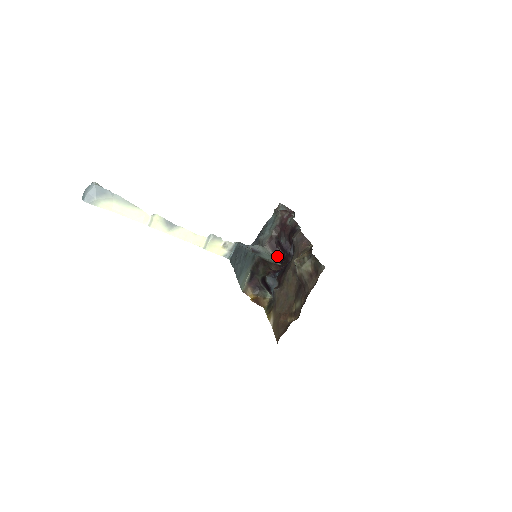
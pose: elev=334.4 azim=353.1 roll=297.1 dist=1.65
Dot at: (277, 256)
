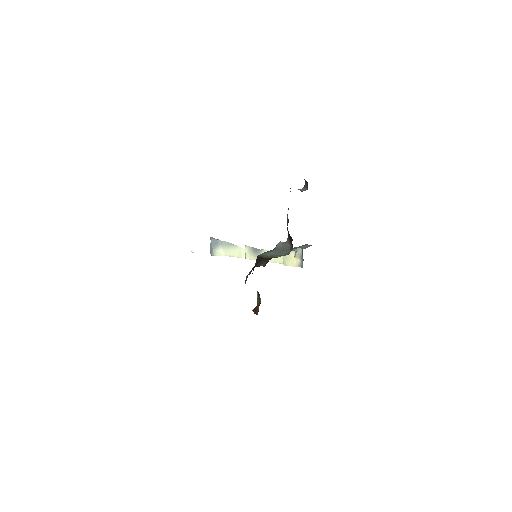
Dot at: (292, 247)
